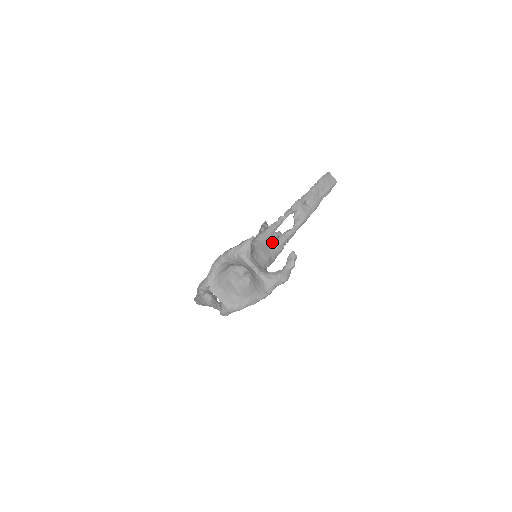
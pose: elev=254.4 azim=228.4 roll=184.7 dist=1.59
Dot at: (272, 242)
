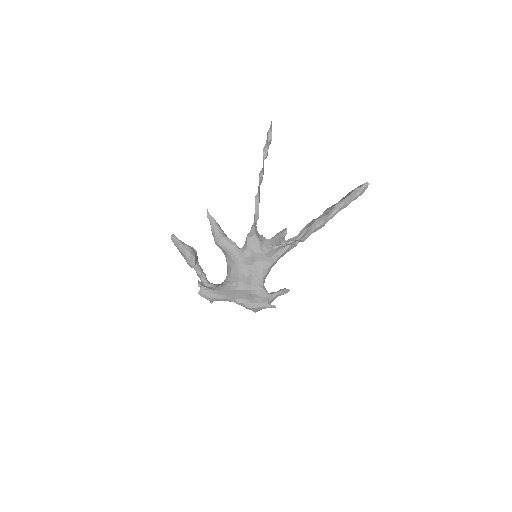
Dot at: occluded
